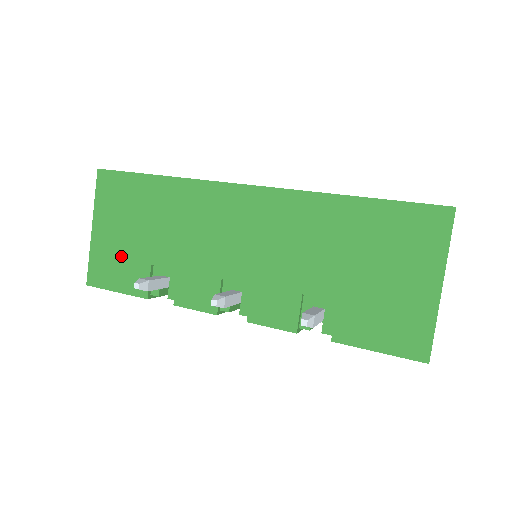
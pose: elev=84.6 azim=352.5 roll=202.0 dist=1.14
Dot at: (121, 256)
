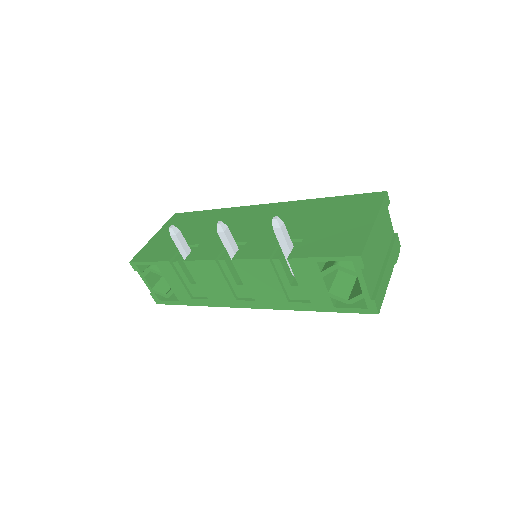
Dot at: (164, 245)
